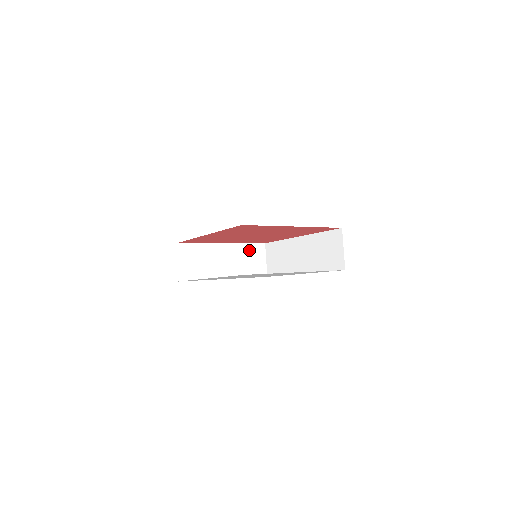
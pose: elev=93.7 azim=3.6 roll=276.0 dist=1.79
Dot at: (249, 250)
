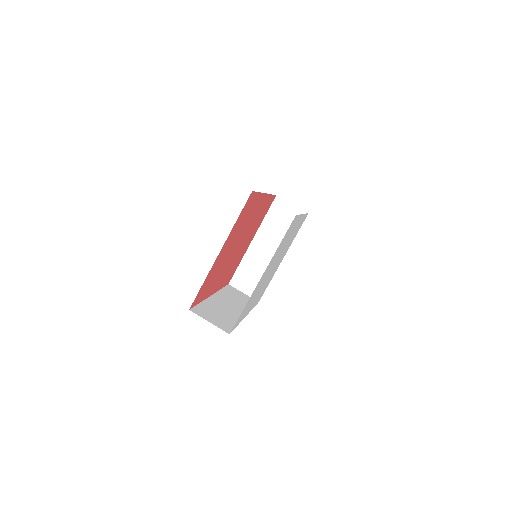
Dot at: (273, 217)
